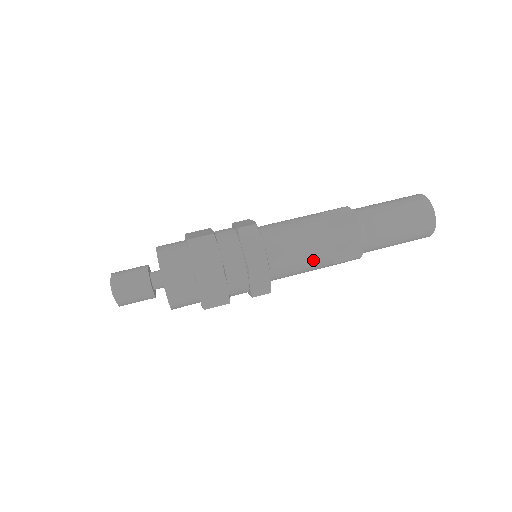
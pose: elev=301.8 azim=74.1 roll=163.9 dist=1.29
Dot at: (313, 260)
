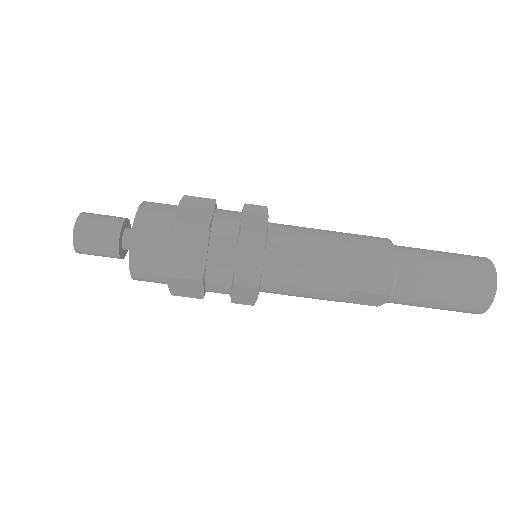
Dot at: (317, 295)
